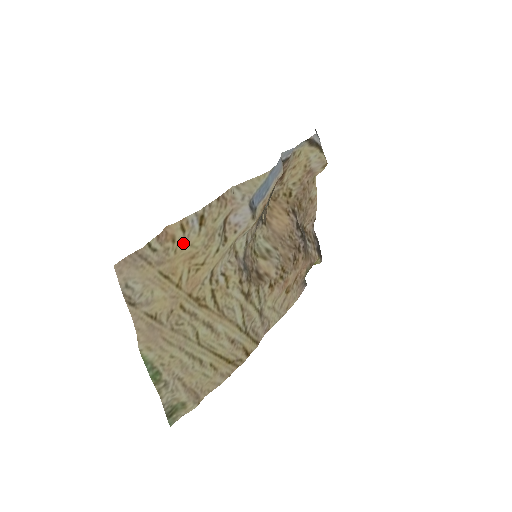
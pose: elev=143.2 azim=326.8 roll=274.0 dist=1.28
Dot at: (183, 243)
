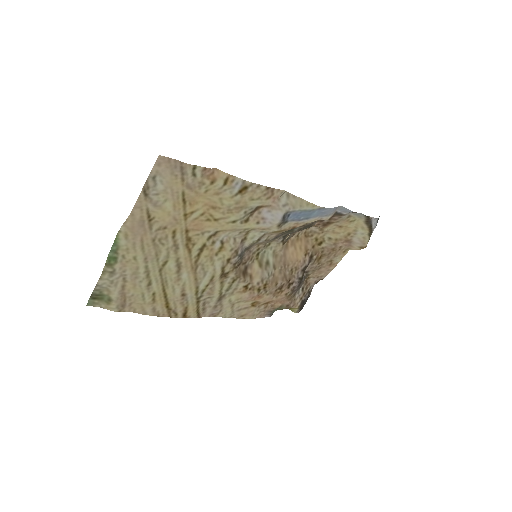
Dot at: (217, 191)
